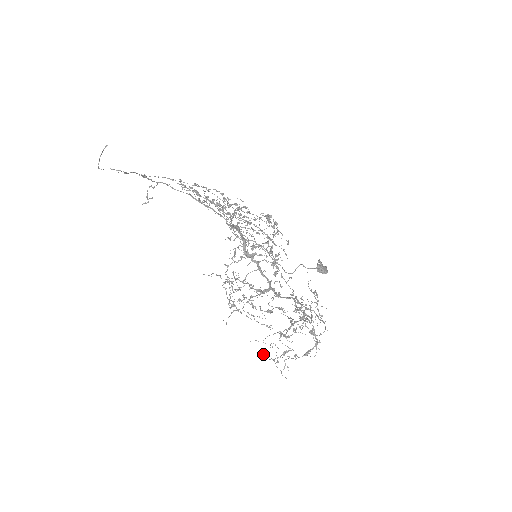
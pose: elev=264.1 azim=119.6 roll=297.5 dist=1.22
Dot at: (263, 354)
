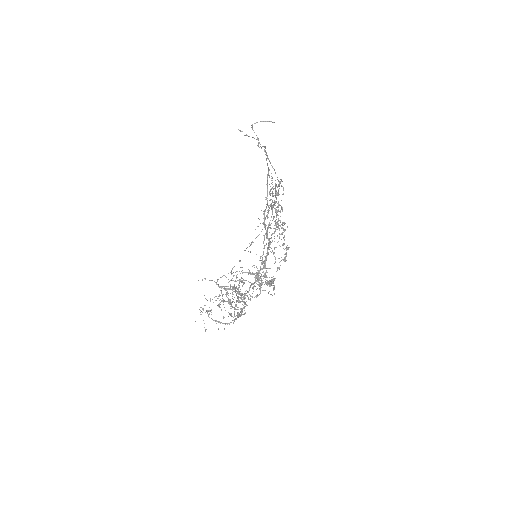
Dot at: occluded
